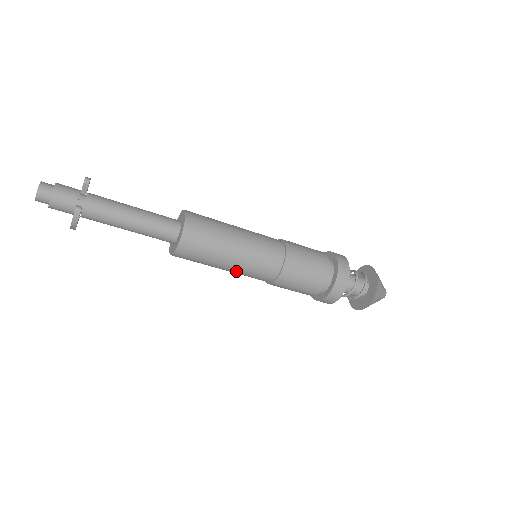
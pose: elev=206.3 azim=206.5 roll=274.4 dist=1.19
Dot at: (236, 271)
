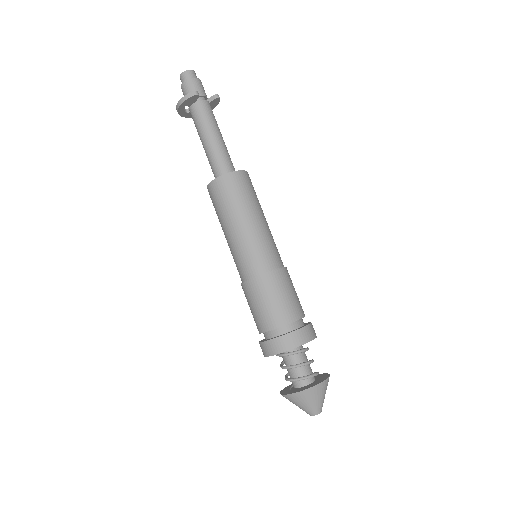
Dot at: (233, 241)
